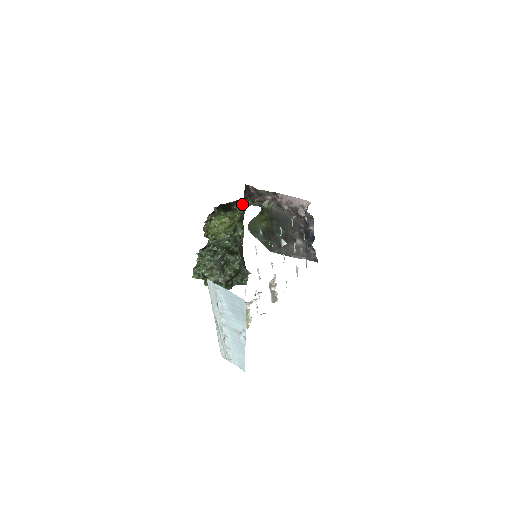
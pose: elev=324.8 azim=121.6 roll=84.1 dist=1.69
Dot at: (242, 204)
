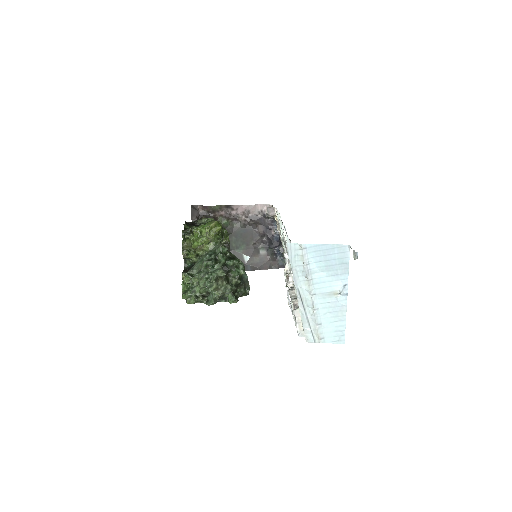
Dot at: (206, 218)
